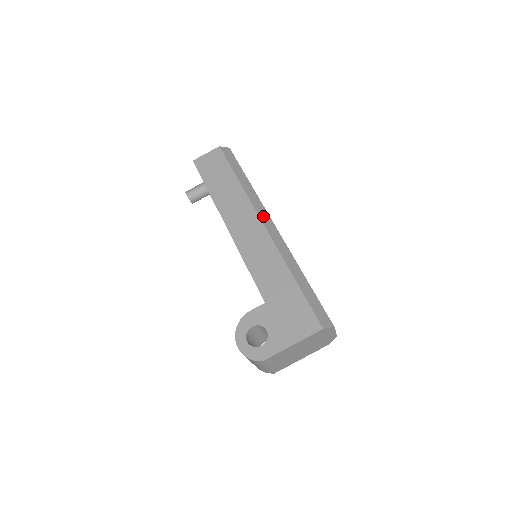
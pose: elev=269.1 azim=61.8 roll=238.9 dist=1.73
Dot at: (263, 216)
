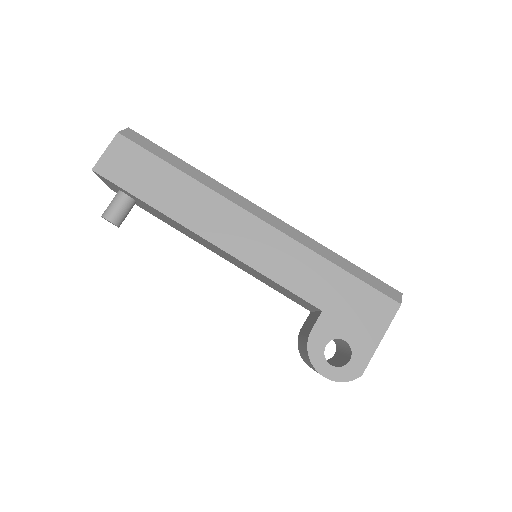
Dot at: (246, 206)
